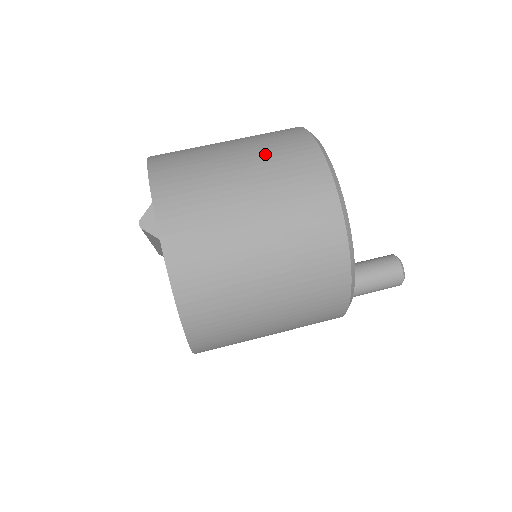
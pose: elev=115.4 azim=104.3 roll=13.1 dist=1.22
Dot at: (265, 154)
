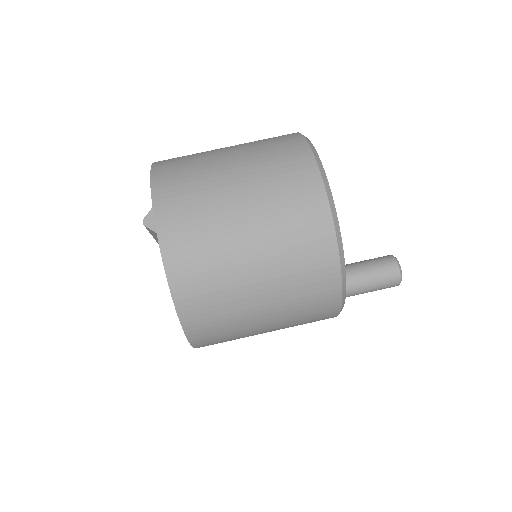
Dot at: (258, 155)
